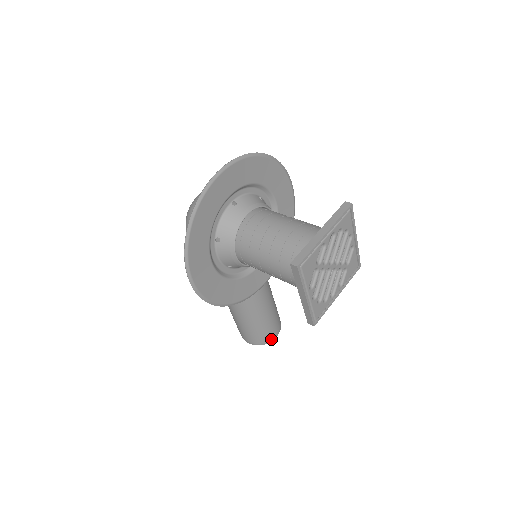
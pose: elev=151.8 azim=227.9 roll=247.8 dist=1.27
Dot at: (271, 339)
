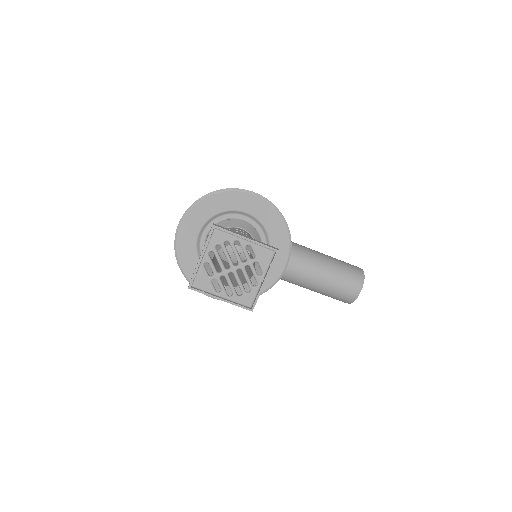
Dot at: (354, 297)
